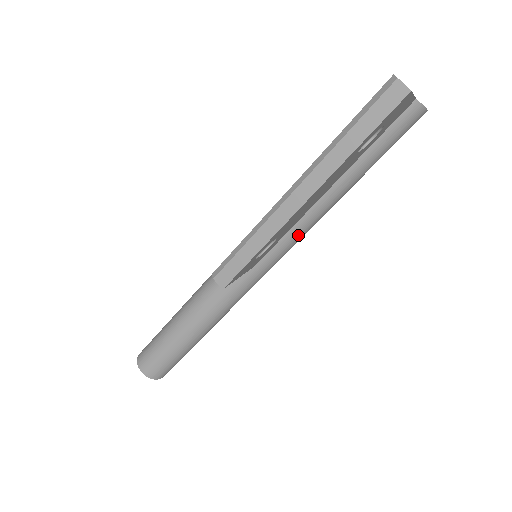
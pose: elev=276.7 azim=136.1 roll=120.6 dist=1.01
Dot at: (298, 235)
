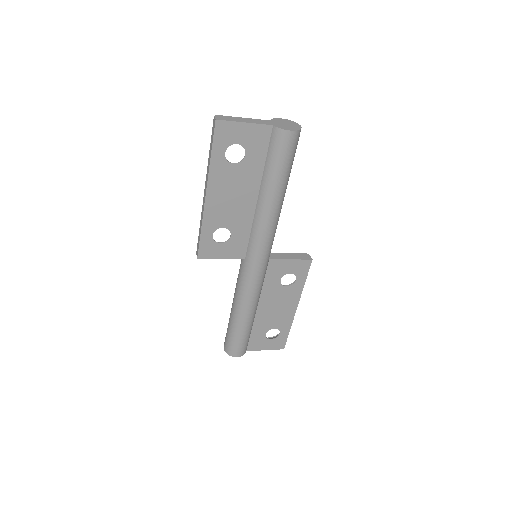
Dot at: (258, 233)
